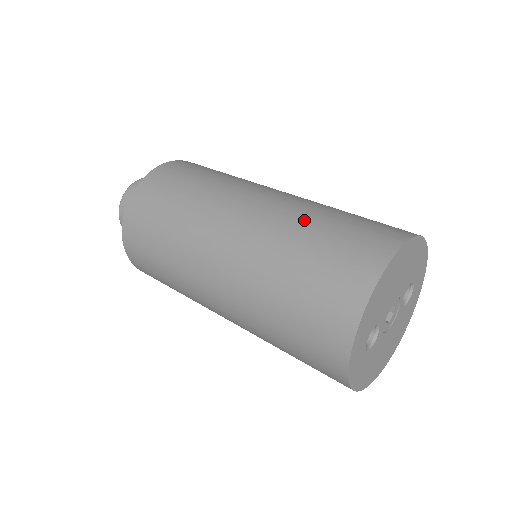
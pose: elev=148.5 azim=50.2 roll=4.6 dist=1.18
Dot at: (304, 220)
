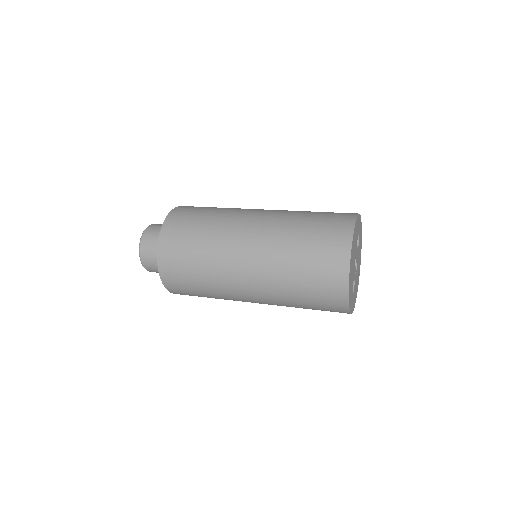
Dot at: (287, 254)
